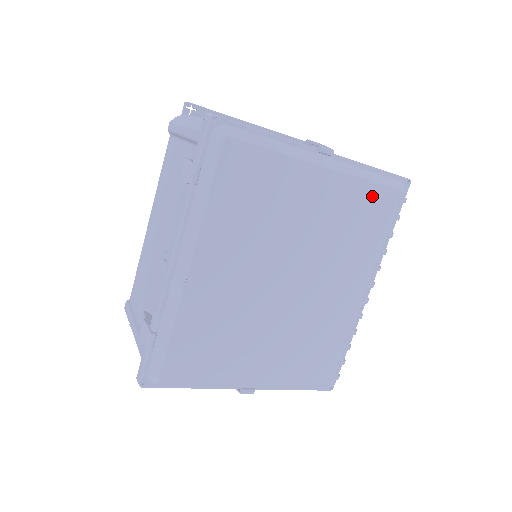
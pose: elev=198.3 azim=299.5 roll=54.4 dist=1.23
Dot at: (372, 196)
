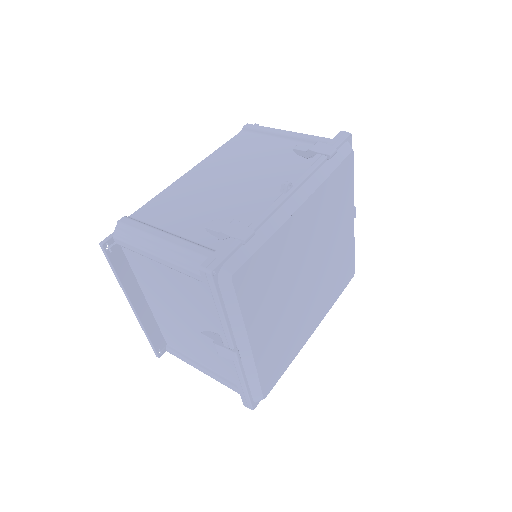
Dot at: (350, 262)
